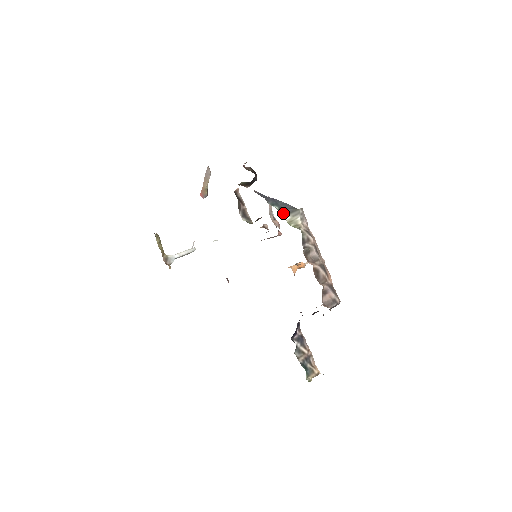
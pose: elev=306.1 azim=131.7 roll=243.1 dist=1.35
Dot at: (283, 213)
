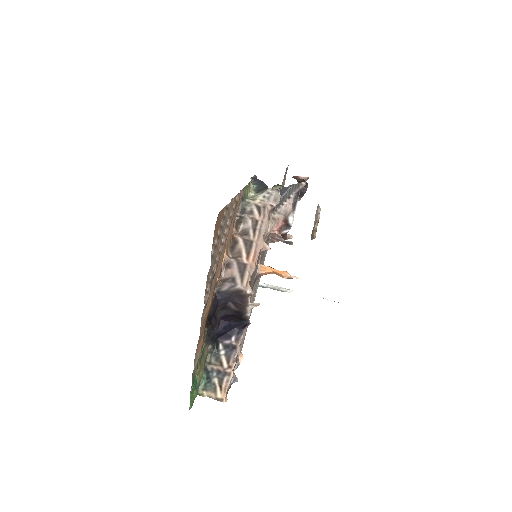
Dot at: (257, 191)
